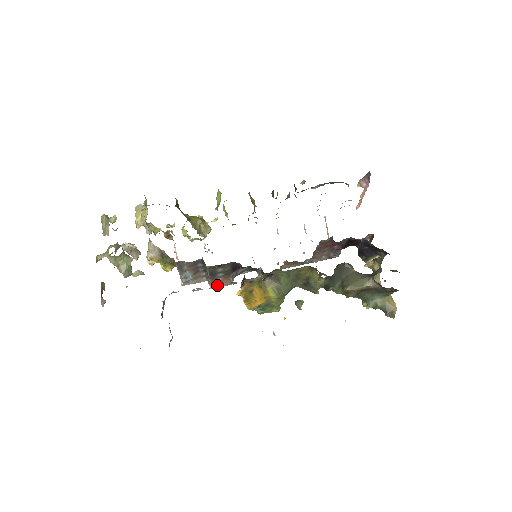
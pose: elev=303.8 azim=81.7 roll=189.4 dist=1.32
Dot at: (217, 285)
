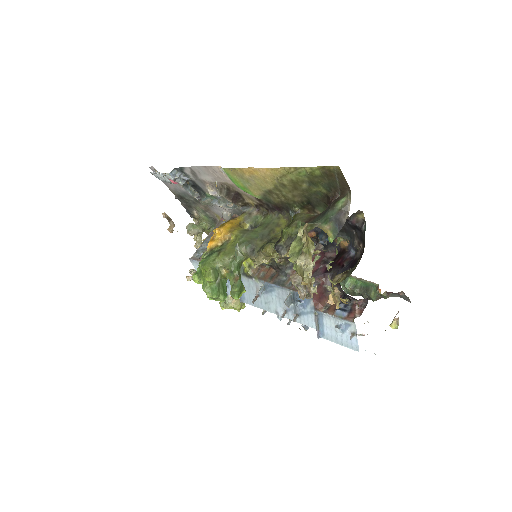
Dot at: (226, 205)
